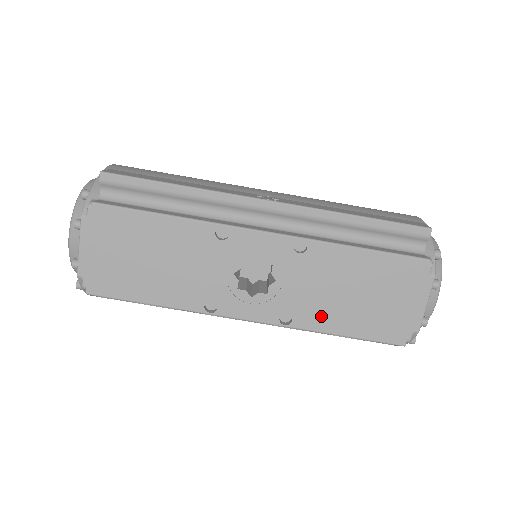
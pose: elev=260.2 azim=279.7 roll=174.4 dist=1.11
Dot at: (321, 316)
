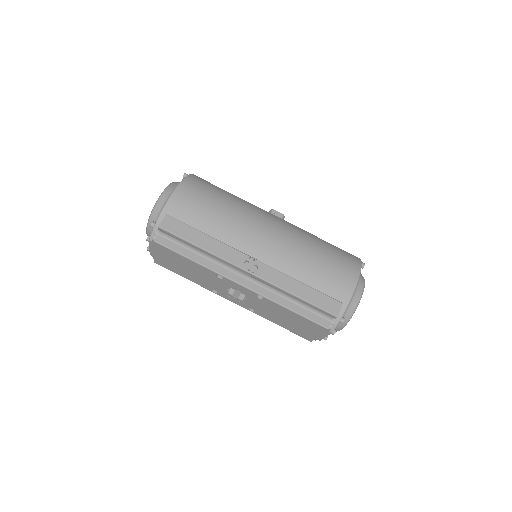
Dot at: (269, 317)
